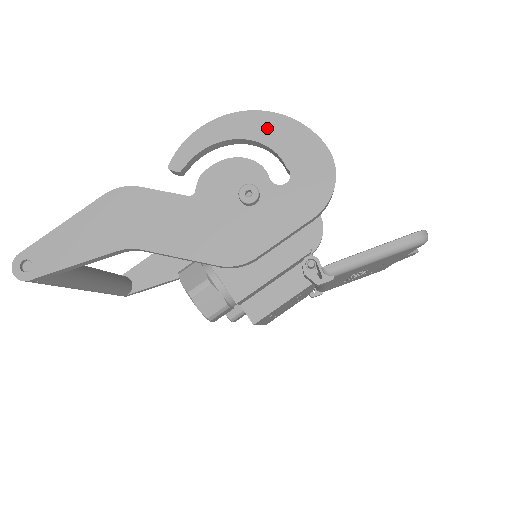
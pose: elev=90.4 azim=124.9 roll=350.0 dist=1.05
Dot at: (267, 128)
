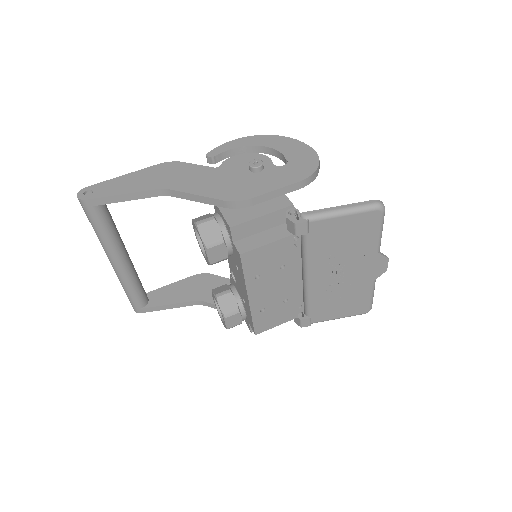
Dot at: (277, 142)
